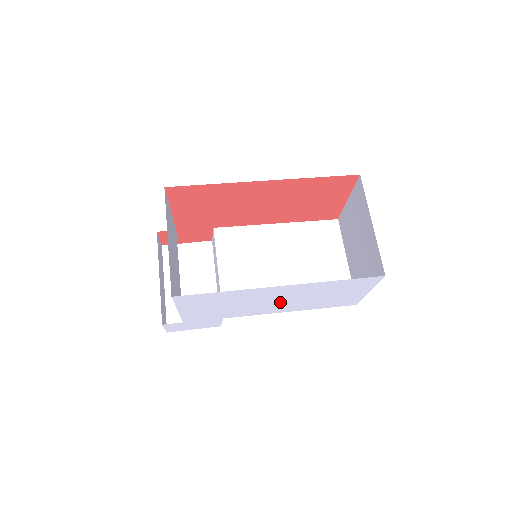
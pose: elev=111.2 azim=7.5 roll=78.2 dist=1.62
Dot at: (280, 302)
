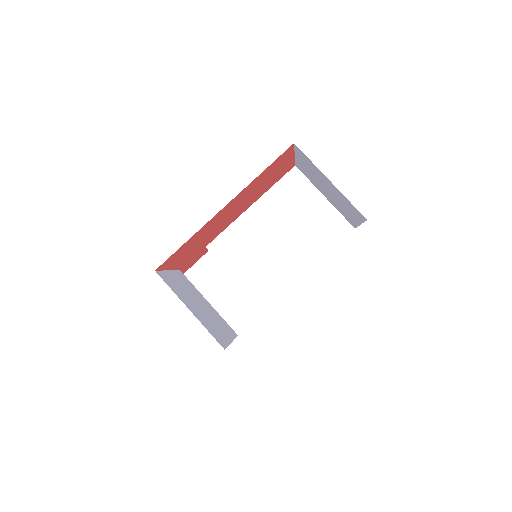
Dot at: occluded
